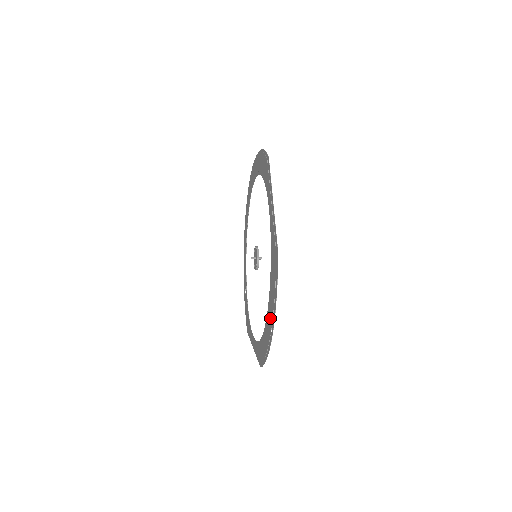
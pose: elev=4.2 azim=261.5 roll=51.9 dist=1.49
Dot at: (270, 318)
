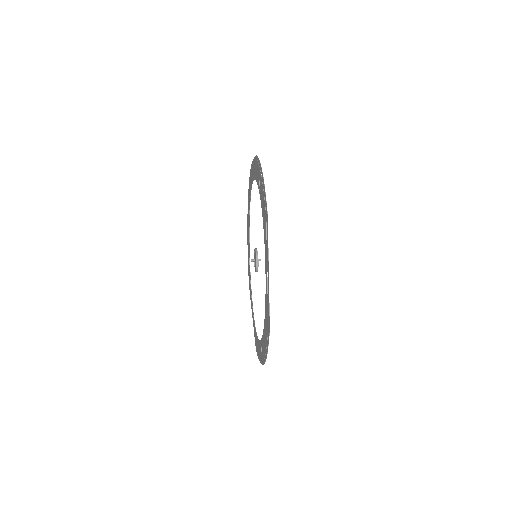
Dot at: (262, 352)
